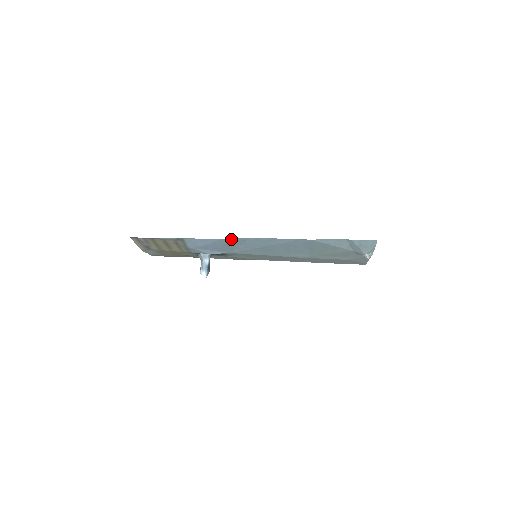
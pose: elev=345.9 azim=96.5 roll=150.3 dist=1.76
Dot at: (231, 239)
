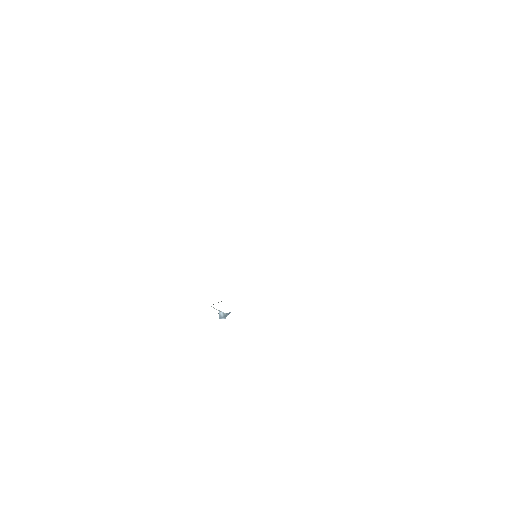
Dot at: occluded
